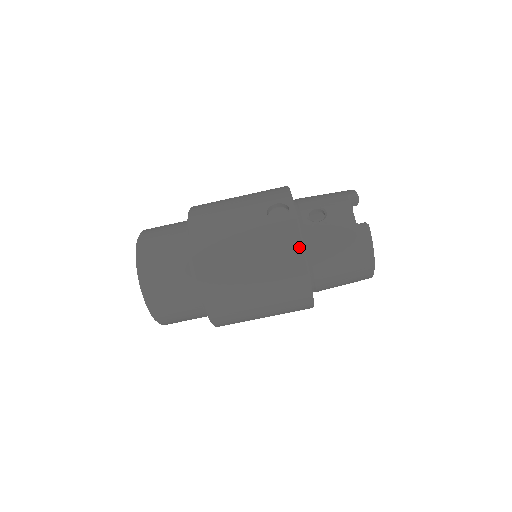
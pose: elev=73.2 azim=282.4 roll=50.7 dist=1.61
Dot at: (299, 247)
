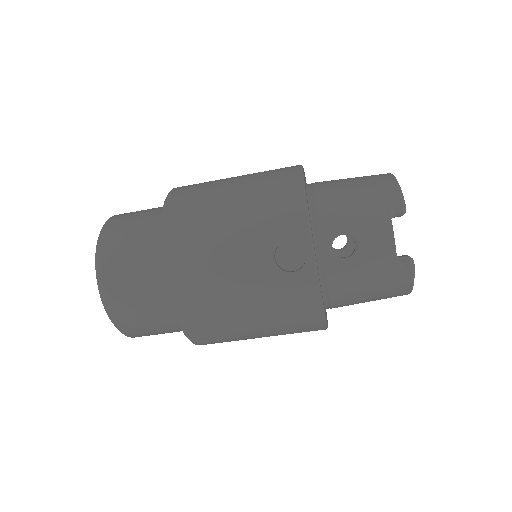
Dot at: (317, 306)
